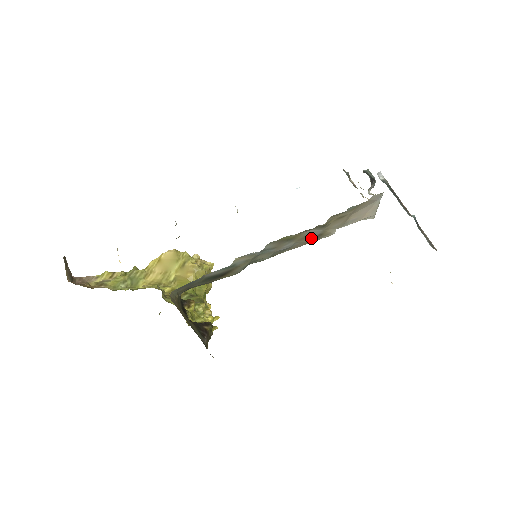
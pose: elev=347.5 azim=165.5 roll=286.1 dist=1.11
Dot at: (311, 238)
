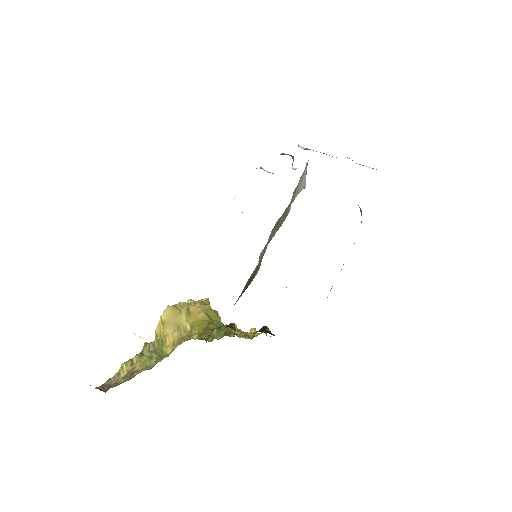
Dot at: (282, 220)
